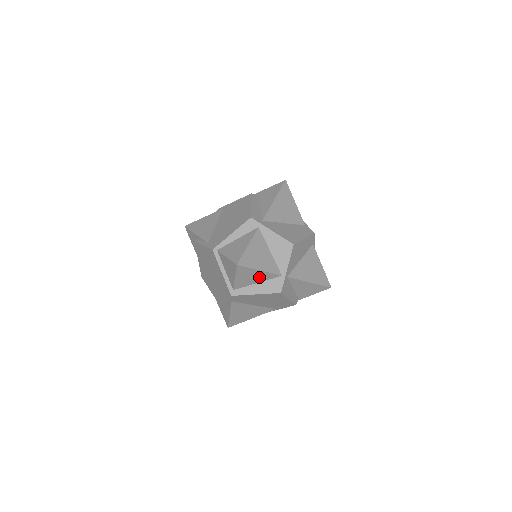
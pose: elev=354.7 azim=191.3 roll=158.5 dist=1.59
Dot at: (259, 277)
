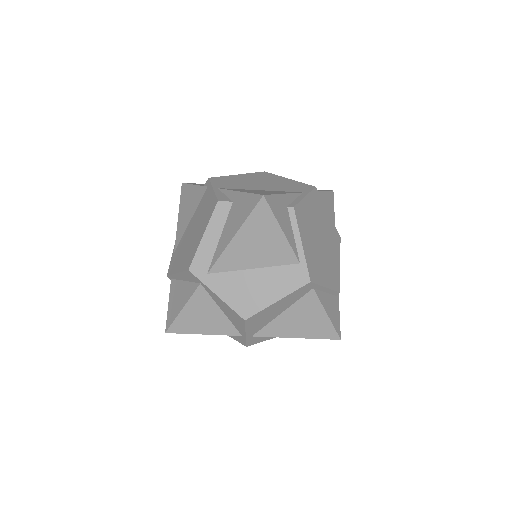
Dot at: occluded
